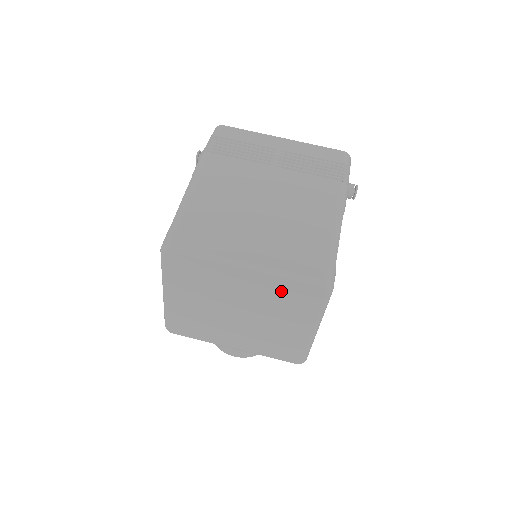
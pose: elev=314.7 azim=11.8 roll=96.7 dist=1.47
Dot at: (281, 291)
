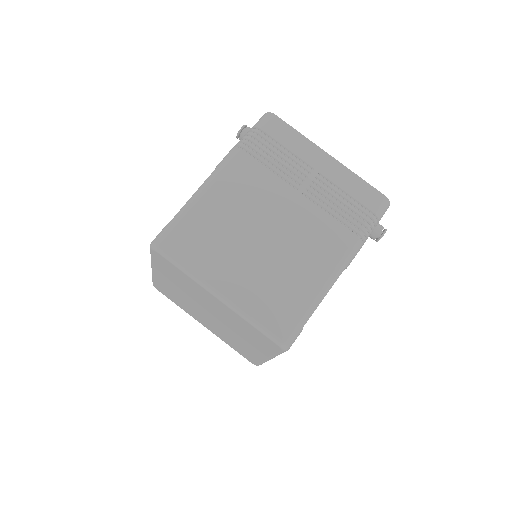
Dot at: (244, 326)
